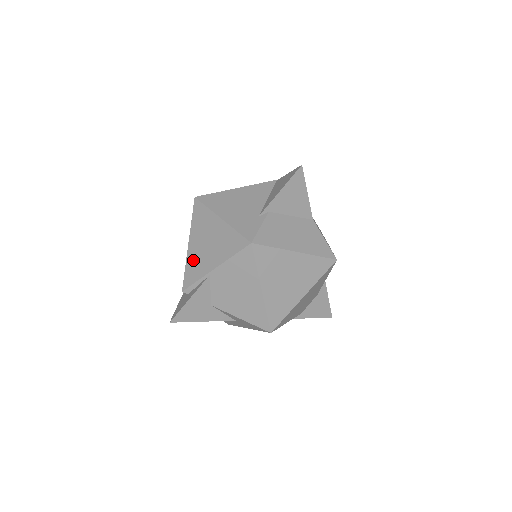
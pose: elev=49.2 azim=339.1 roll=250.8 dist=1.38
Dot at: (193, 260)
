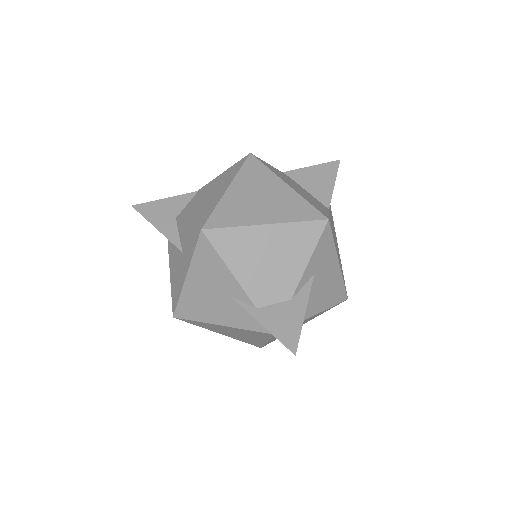
Dot at: occluded
